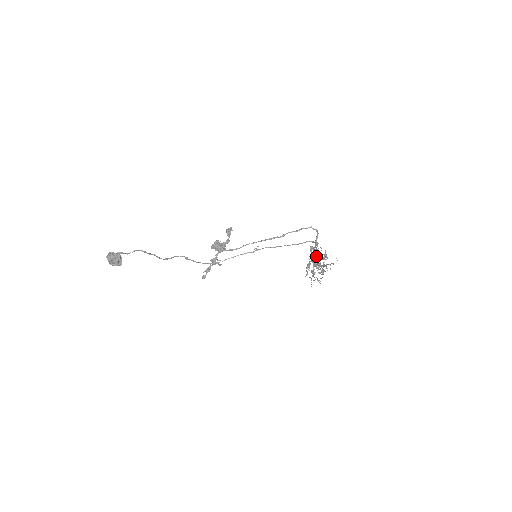
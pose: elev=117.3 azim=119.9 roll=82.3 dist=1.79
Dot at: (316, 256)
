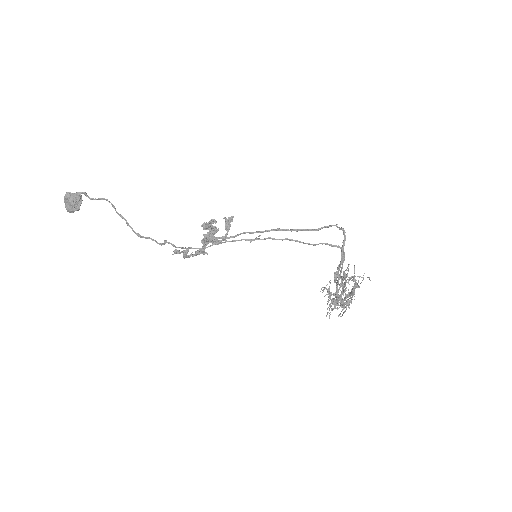
Dot at: occluded
